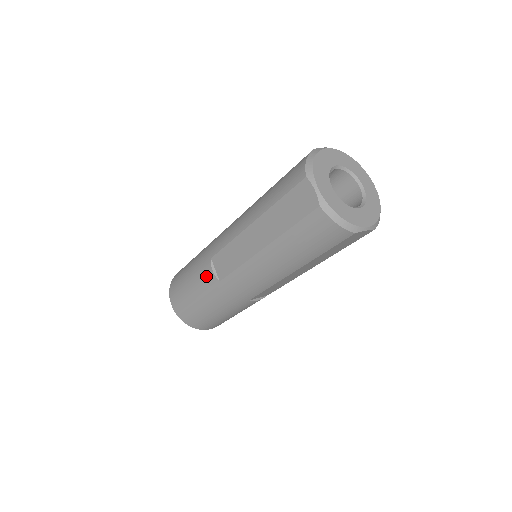
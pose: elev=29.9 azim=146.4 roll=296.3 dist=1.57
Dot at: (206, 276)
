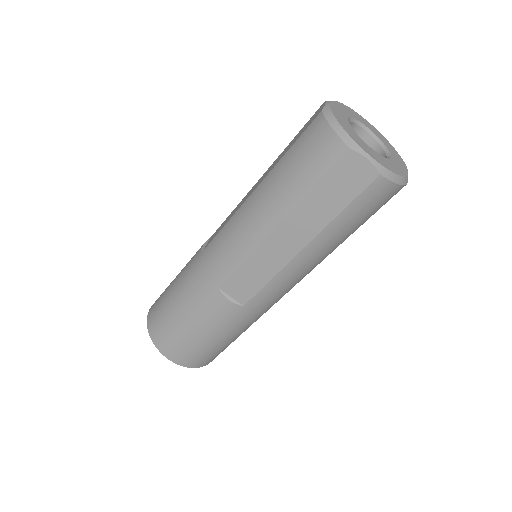
Dot at: (220, 309)
